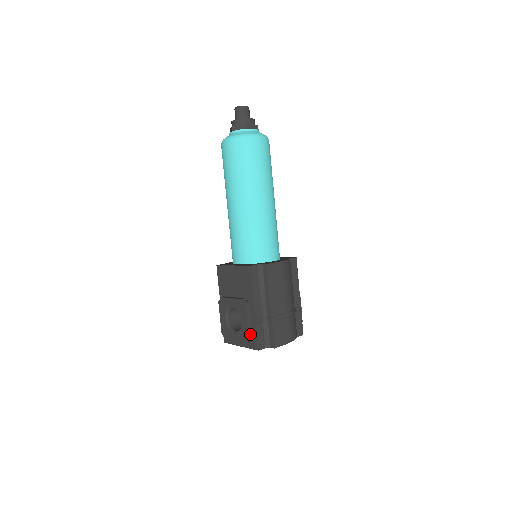
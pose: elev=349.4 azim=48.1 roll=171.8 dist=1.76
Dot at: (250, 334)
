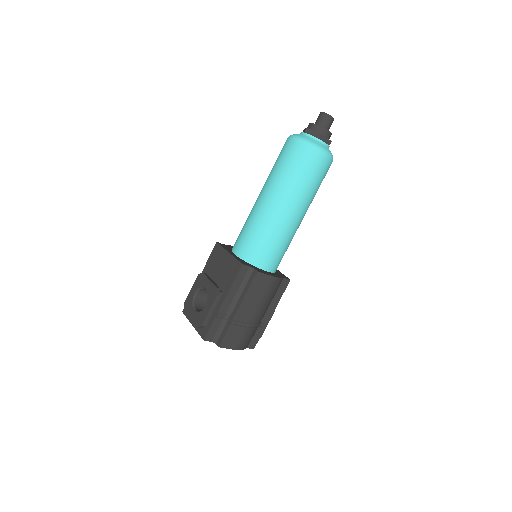
Dot at: (205, 322)
